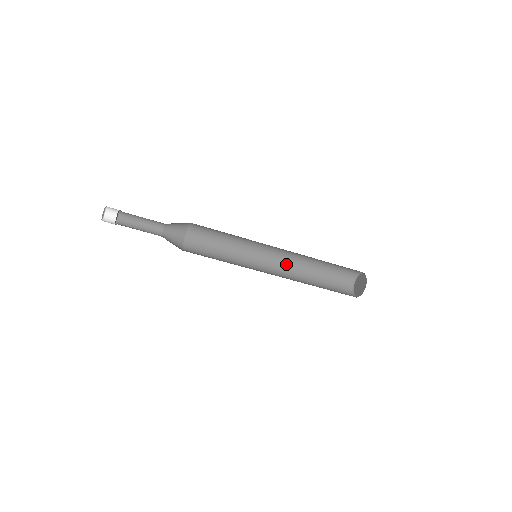
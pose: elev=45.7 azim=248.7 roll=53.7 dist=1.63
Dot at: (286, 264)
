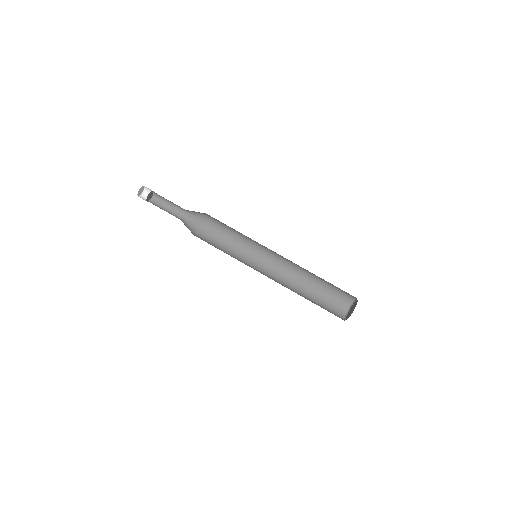
Dot at: occluded
